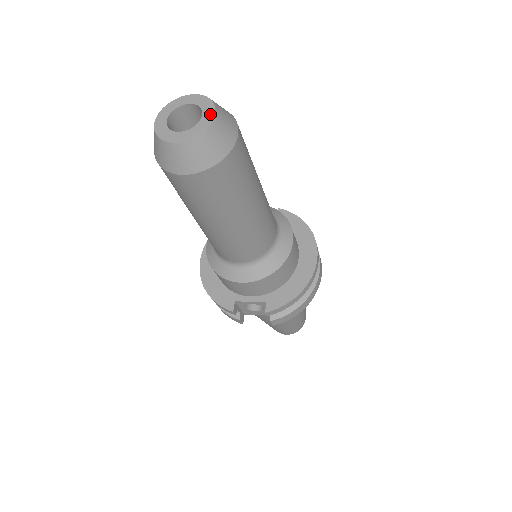
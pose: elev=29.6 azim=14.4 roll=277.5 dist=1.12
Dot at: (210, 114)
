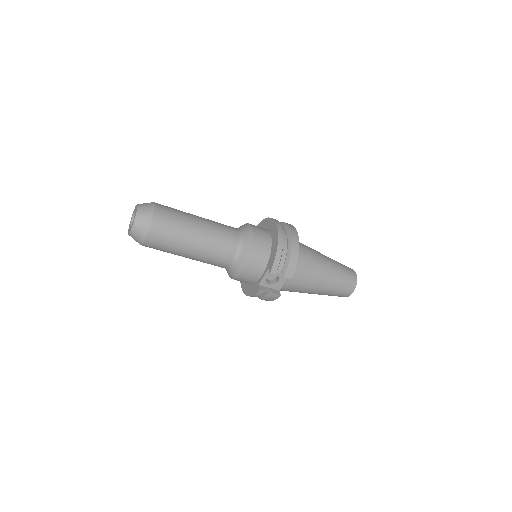
Dot at: (136, 208)
